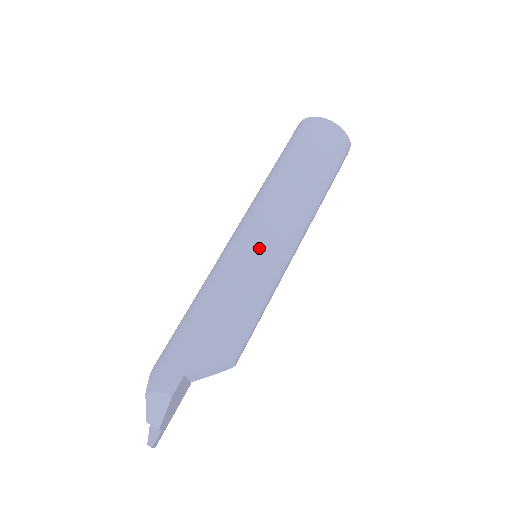
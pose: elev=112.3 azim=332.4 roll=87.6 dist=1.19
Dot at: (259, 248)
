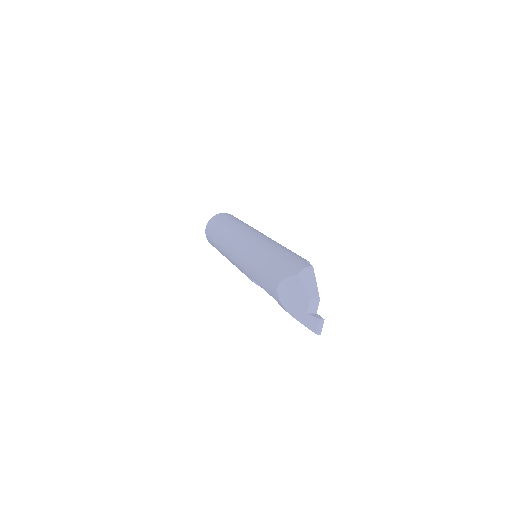
Dot at: (264, 235)
